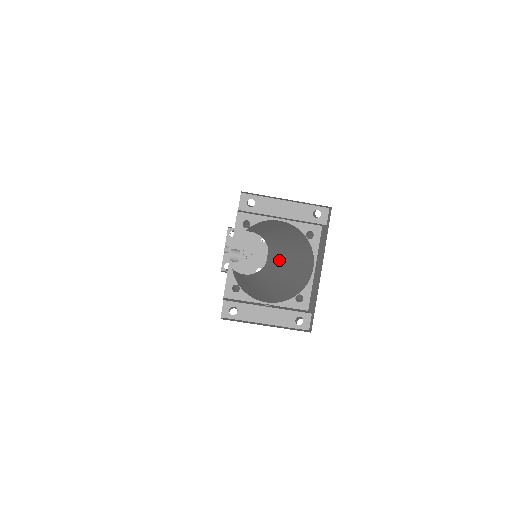
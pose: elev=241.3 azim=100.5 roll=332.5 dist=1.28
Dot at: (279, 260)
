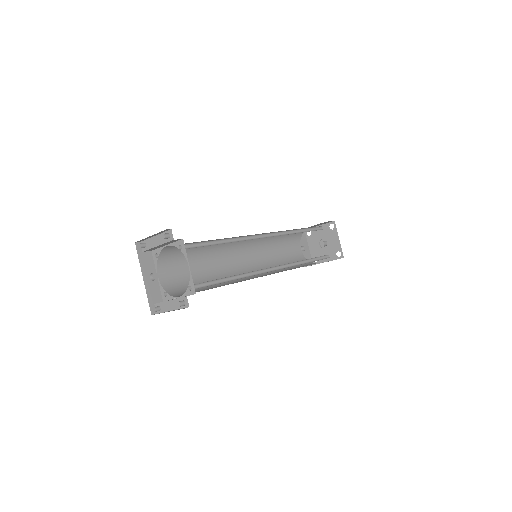
Dot at: occluded
